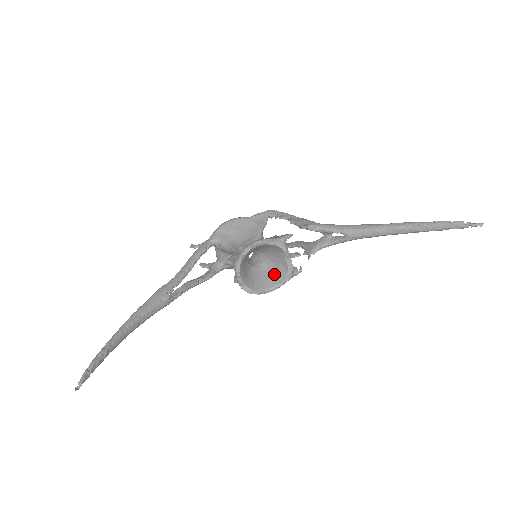
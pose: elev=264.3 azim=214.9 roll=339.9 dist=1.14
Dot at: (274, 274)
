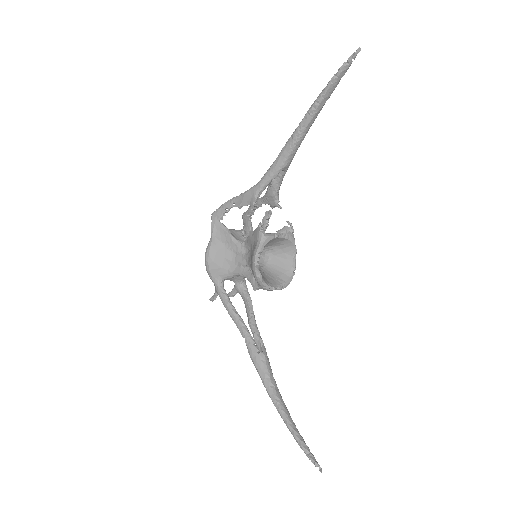
Dot at: (282, 250)
